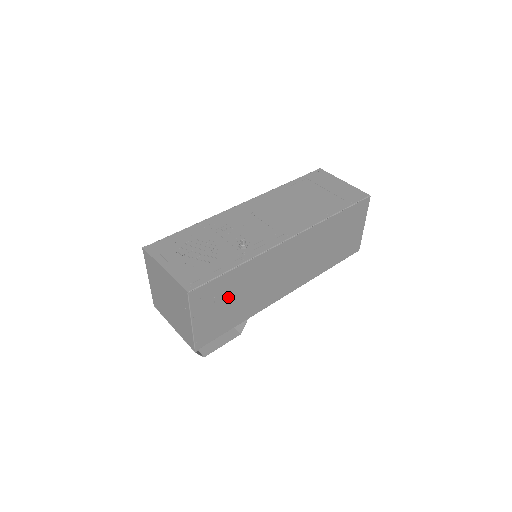
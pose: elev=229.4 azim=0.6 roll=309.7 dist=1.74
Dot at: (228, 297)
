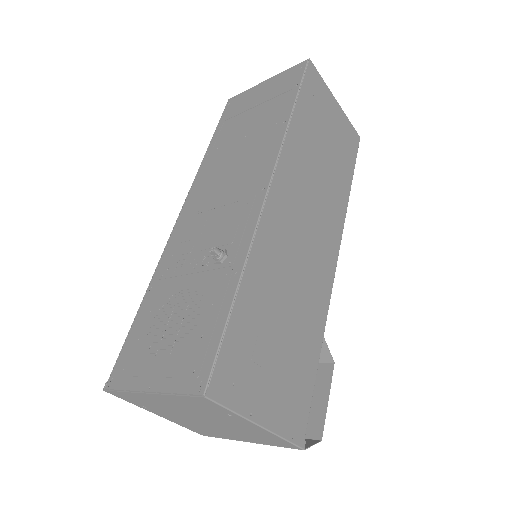
Dot at: (269, 339)
